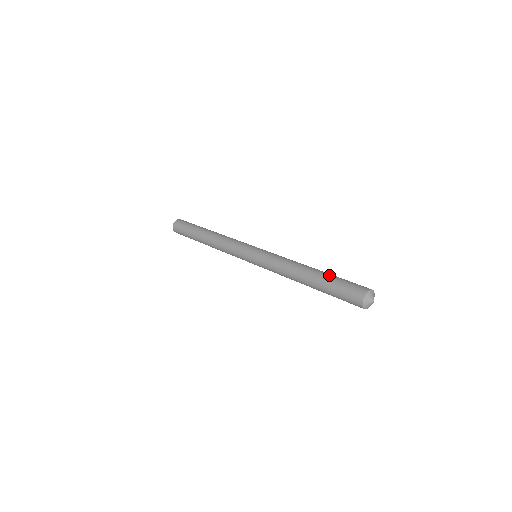
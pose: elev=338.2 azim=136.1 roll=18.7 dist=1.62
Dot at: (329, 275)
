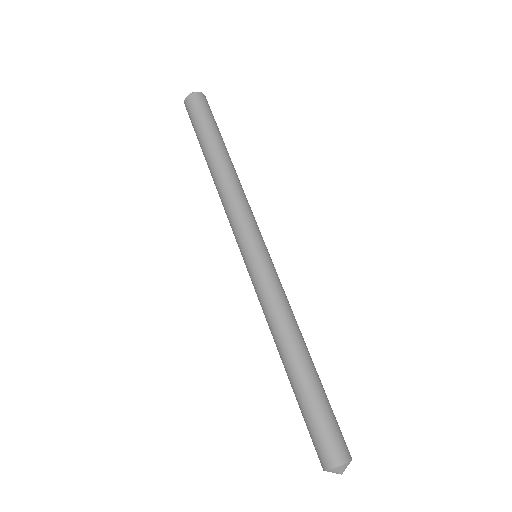
Dot at: (306, 394)
